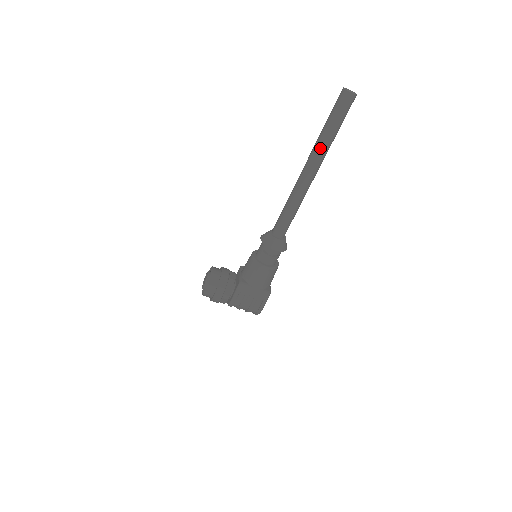
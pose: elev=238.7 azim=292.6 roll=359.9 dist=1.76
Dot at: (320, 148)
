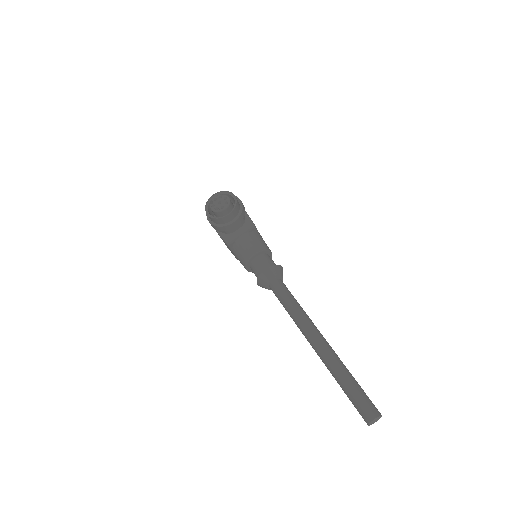
Dot at: (329, 369)
